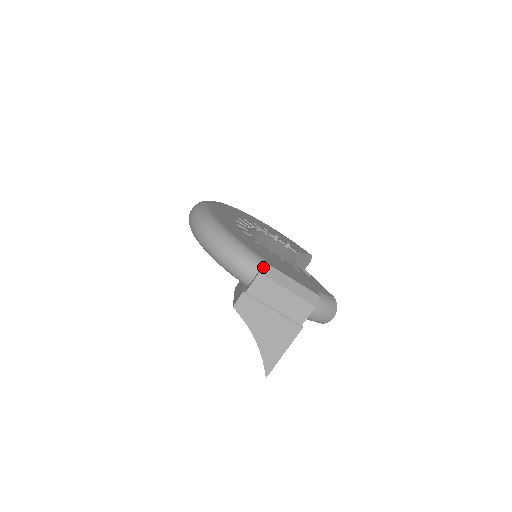
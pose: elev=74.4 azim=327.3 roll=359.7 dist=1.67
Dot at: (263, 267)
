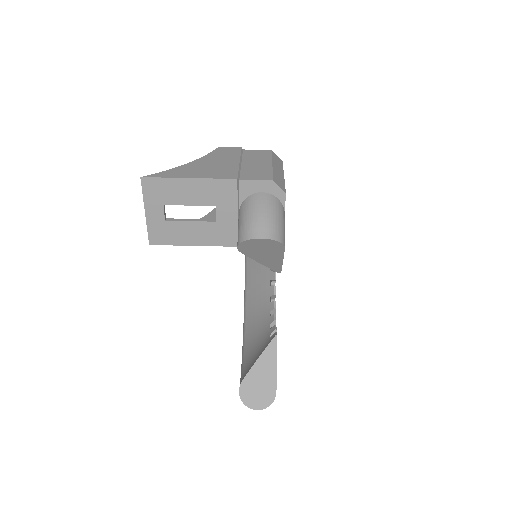
Dot at: (278, 157)
